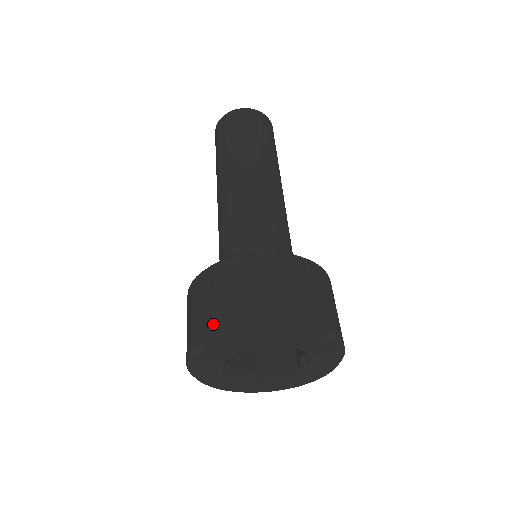
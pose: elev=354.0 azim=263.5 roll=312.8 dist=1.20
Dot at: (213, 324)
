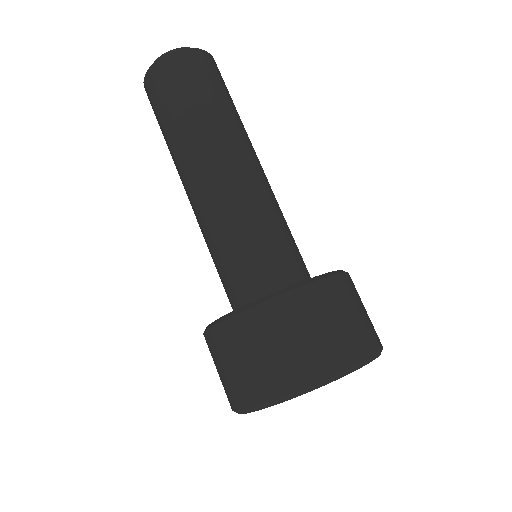
Dot at: (259, 389)
